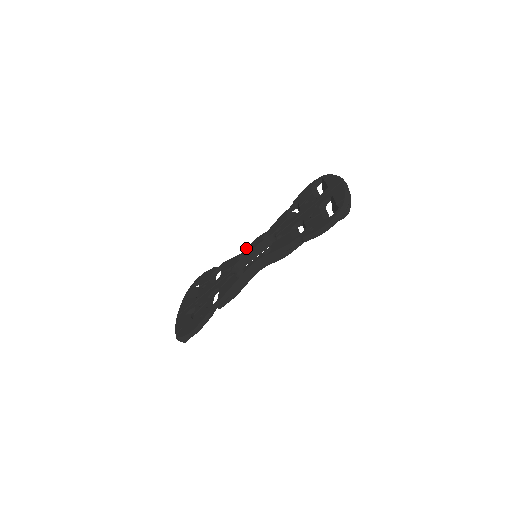
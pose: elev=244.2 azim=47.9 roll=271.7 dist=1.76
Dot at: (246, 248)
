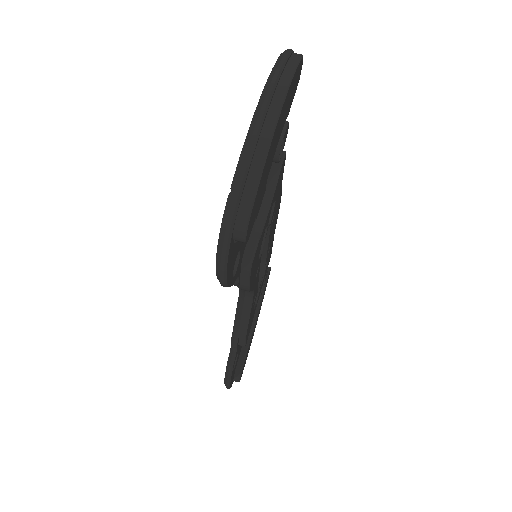
Dot at: occluded
